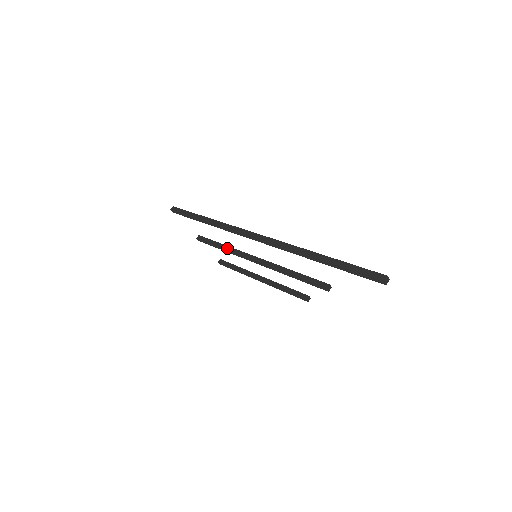
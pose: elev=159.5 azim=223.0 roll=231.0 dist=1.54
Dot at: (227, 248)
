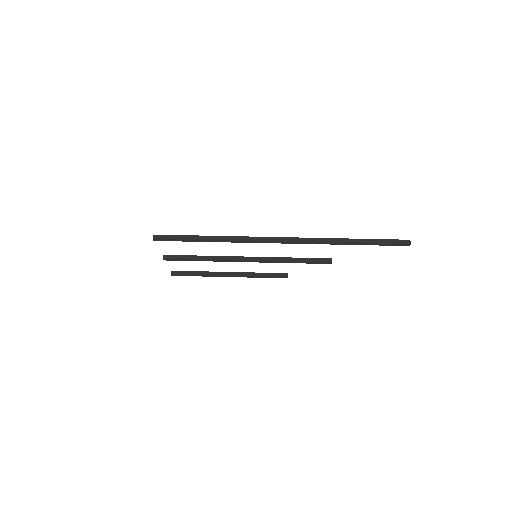
Dot at: (211, 258)
